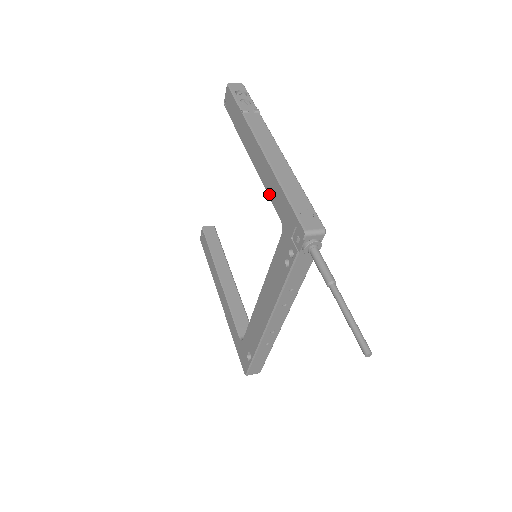
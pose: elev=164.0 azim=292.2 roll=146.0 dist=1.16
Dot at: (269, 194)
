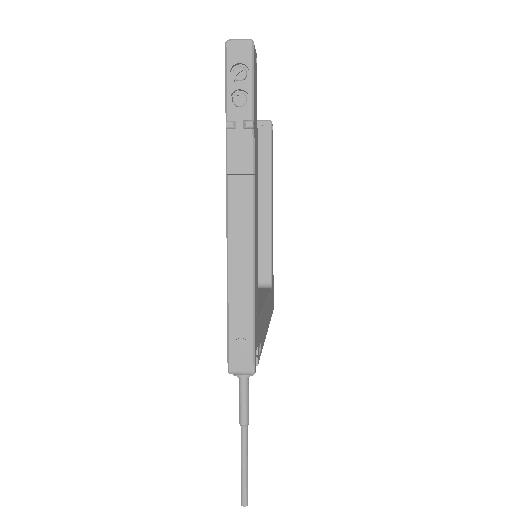
Dot at: occluded
